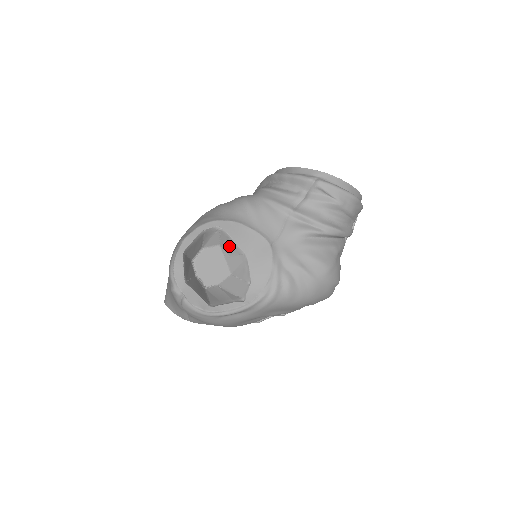
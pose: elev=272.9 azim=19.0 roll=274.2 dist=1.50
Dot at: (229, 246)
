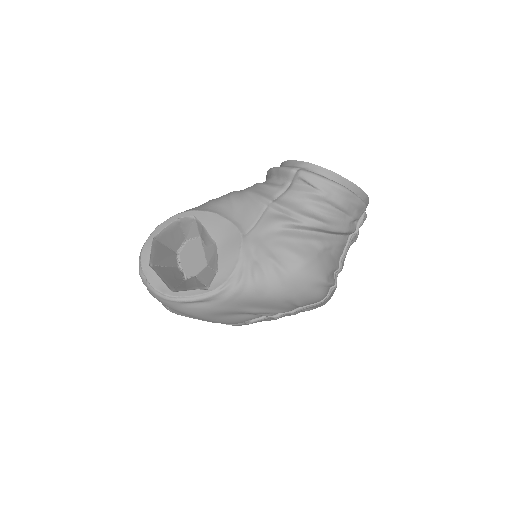
Dot at: (204, 236)
